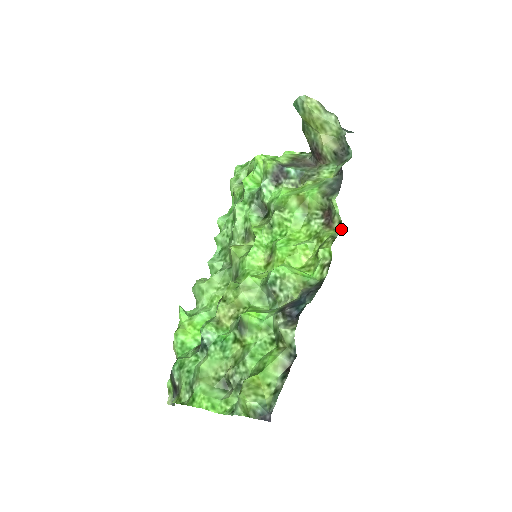
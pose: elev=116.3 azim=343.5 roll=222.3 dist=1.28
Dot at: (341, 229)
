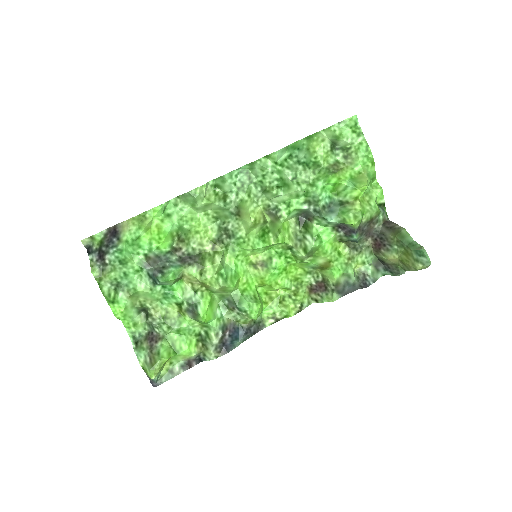
Dot at: (312, 300)
